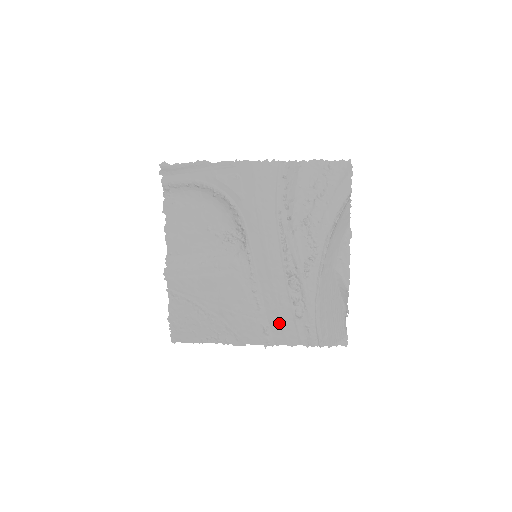
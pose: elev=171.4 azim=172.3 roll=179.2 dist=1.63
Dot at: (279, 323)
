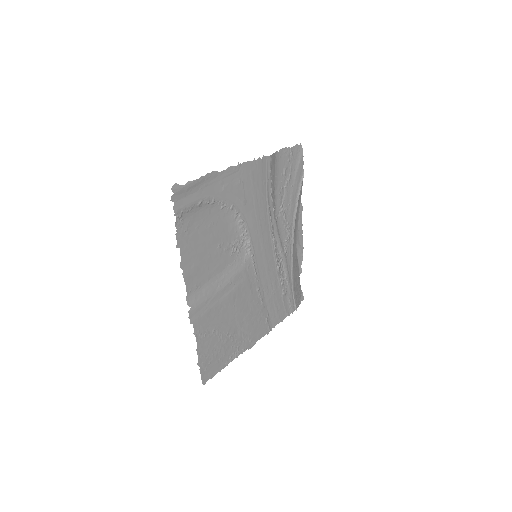
Dot at: (274, 307)
